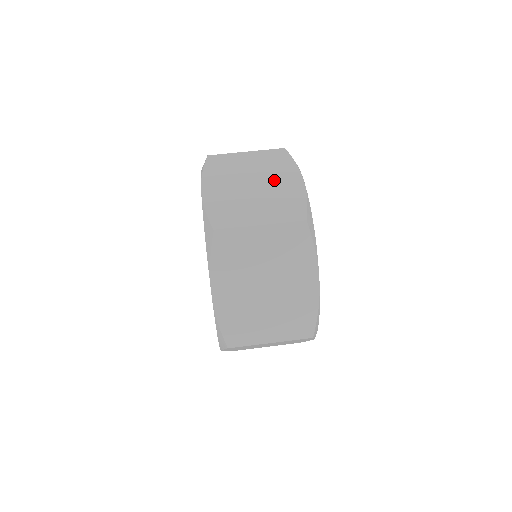
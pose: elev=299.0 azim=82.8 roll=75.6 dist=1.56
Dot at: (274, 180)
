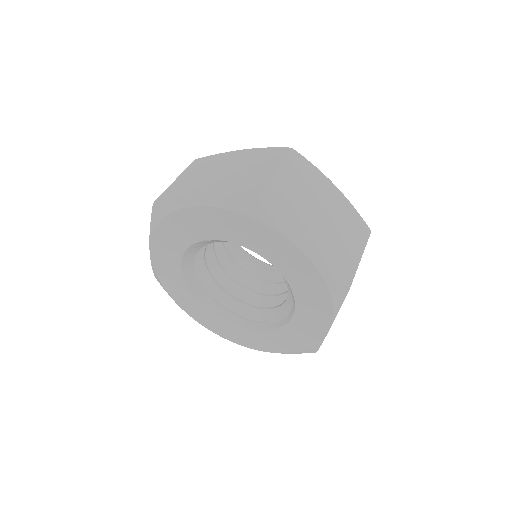
Dot at: (324, 199)
